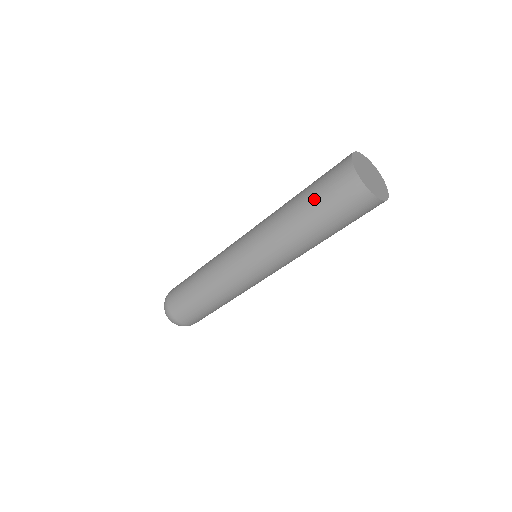
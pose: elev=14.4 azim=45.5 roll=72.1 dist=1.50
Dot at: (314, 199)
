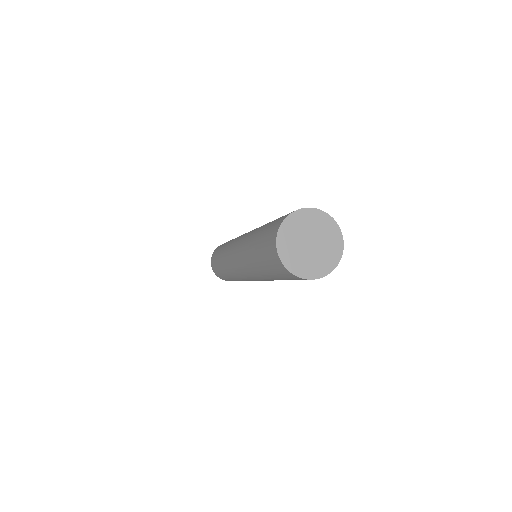
Dot at: (261, 260)
